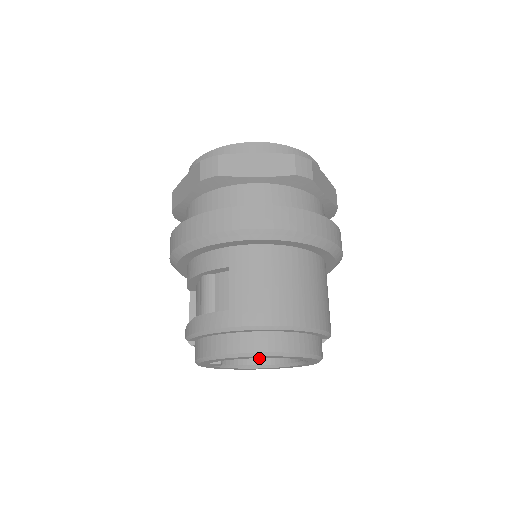
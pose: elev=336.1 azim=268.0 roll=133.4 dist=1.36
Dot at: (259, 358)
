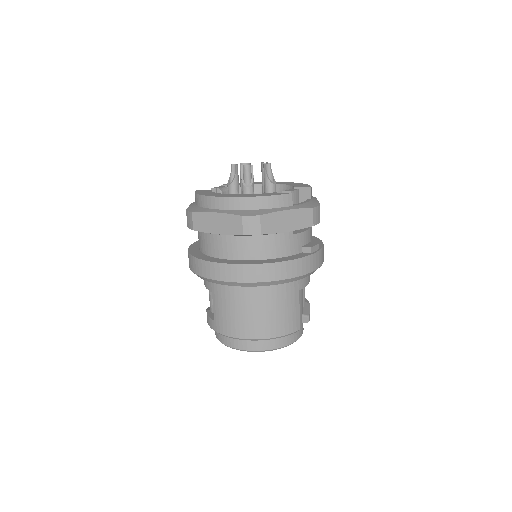
Dot at: occluded
